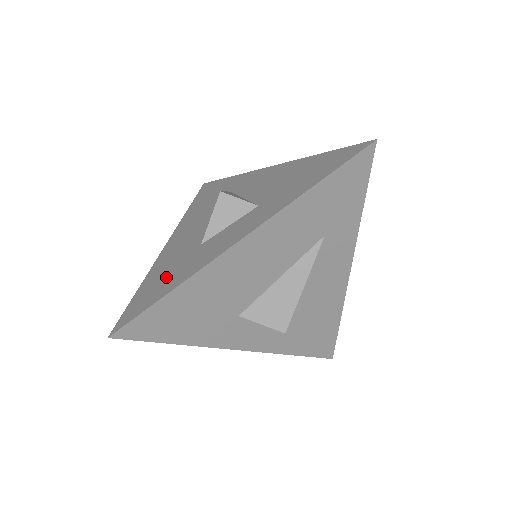
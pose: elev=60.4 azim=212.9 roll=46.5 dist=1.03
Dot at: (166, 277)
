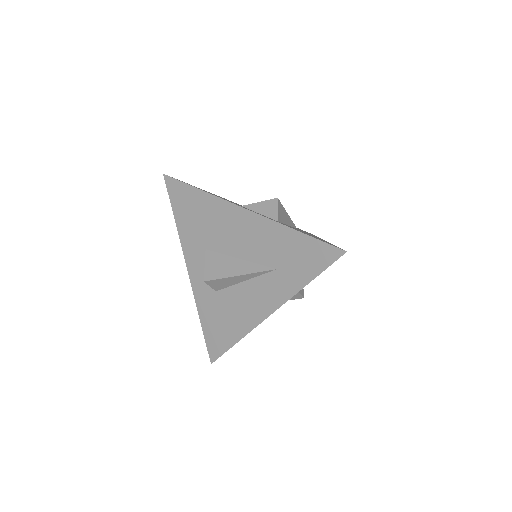
Dot at: occluded
